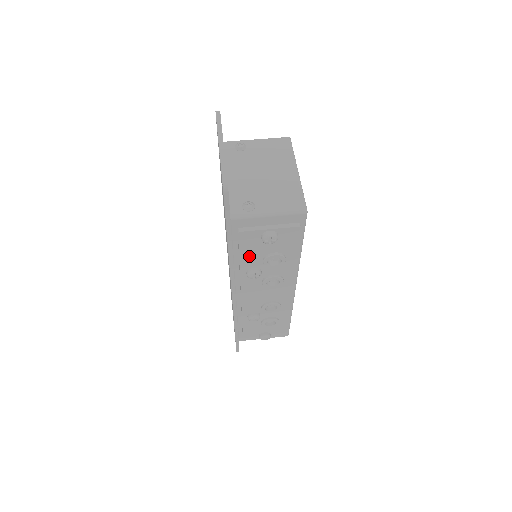
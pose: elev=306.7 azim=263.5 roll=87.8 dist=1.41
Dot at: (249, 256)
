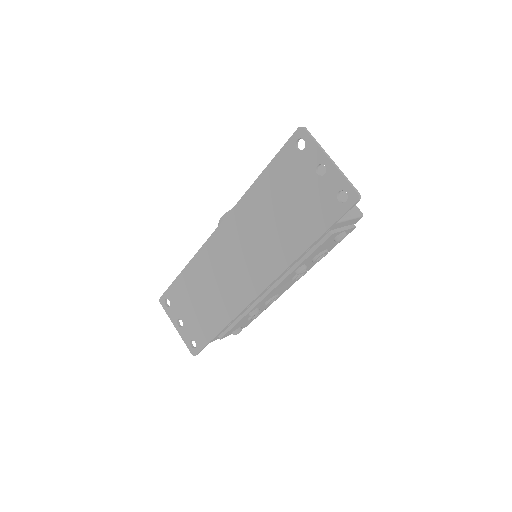
Dot at: (313, 254)
